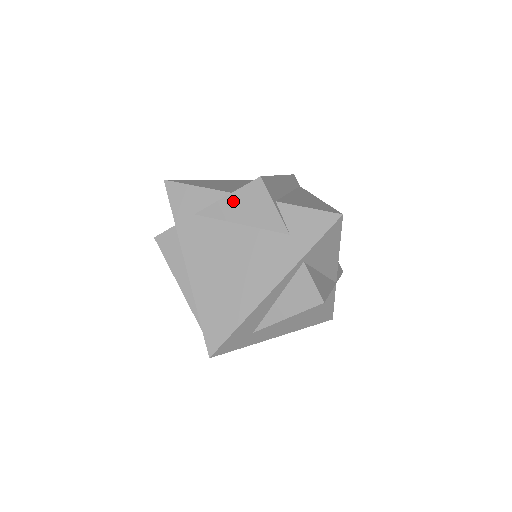
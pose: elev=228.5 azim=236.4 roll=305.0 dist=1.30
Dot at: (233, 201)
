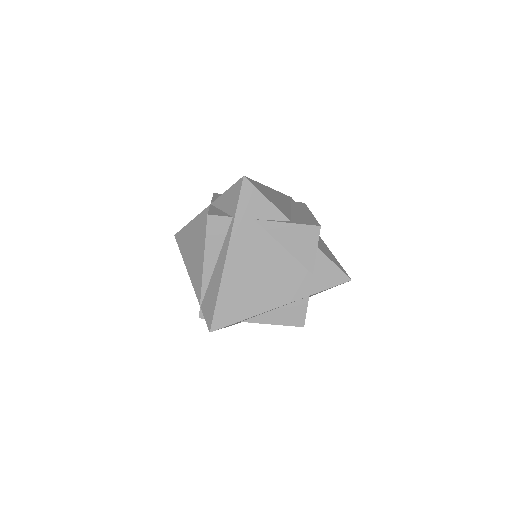
Dot at: (290, 229)
